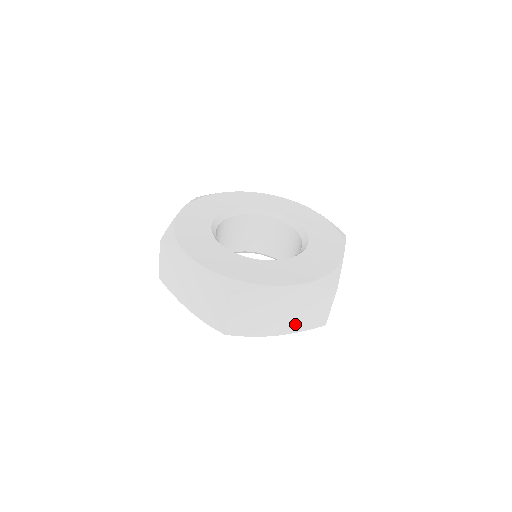
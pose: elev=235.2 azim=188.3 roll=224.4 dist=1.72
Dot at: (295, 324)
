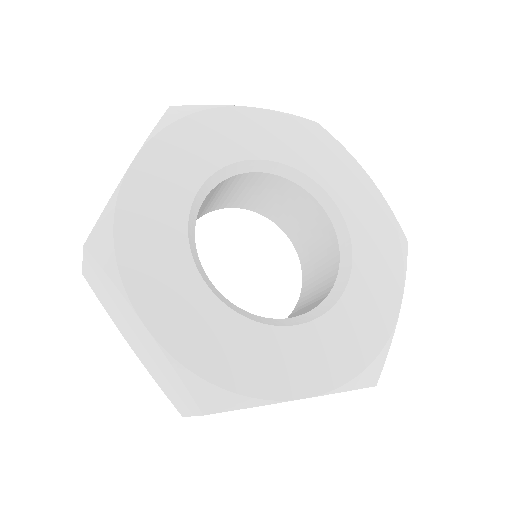
Dot at: occluded
